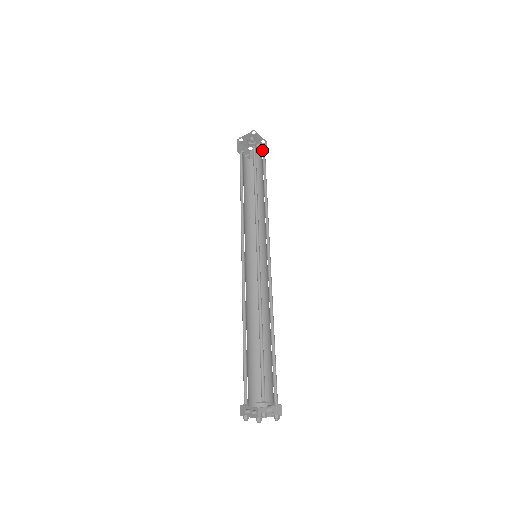
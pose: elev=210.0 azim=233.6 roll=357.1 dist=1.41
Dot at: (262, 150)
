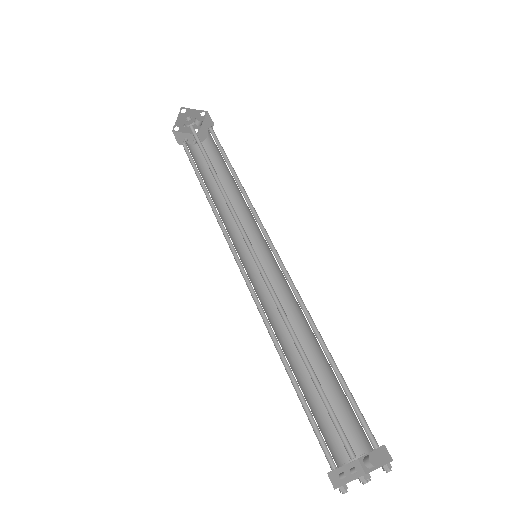
Dot at: (207, 124)
